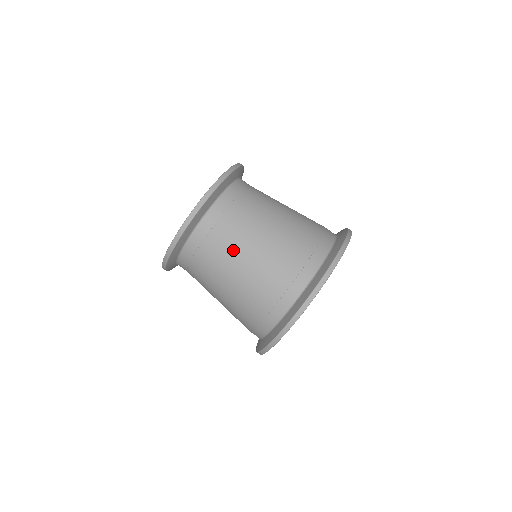
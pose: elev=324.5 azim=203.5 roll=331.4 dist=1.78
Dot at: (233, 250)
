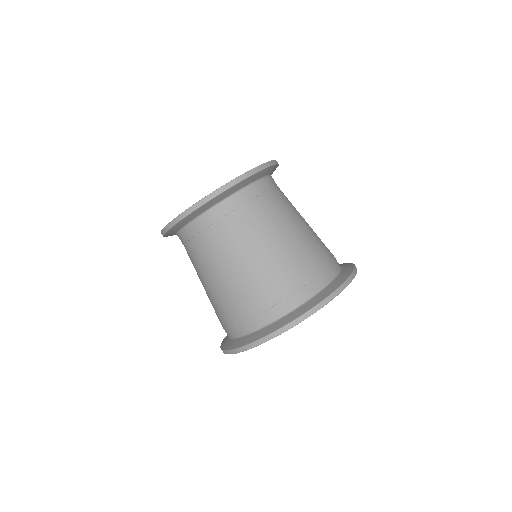
Dot at: (204, 266)
